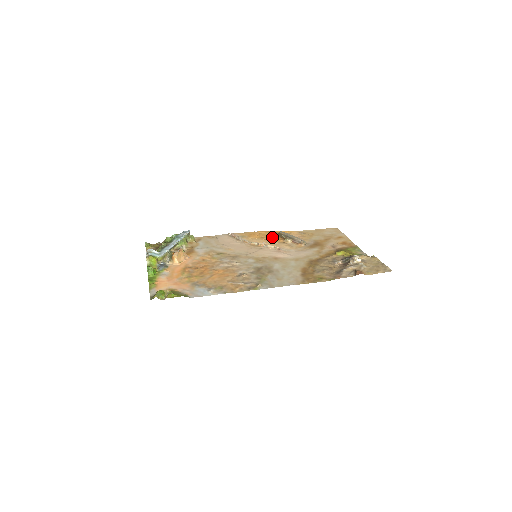
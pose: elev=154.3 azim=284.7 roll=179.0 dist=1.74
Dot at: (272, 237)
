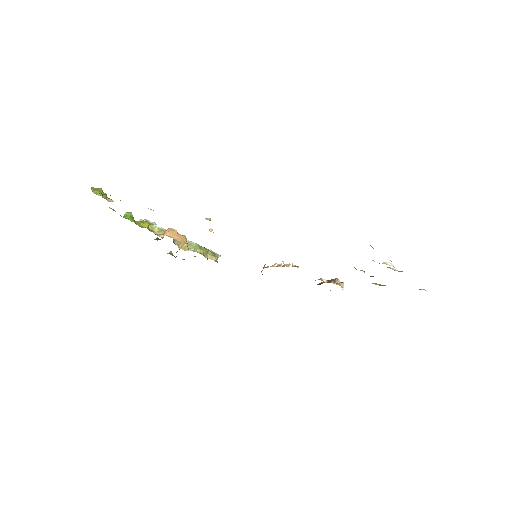
Dot at: occluded
